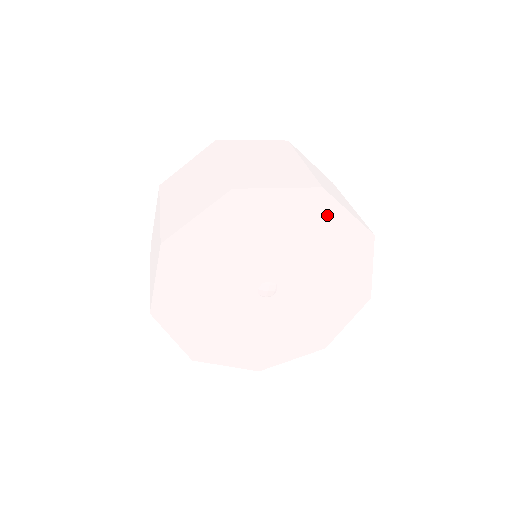
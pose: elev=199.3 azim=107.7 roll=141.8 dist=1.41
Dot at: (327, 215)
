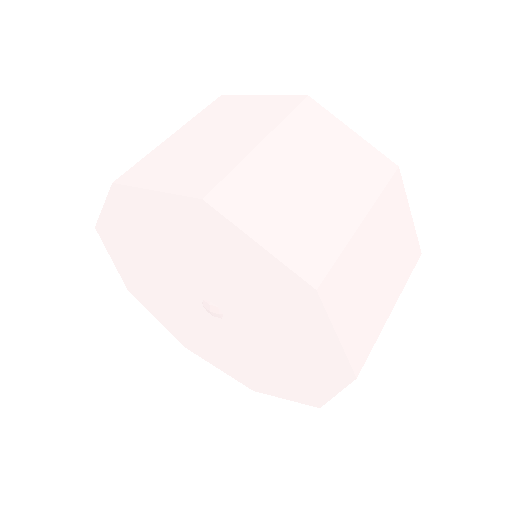
Dot at: (230, 240)
